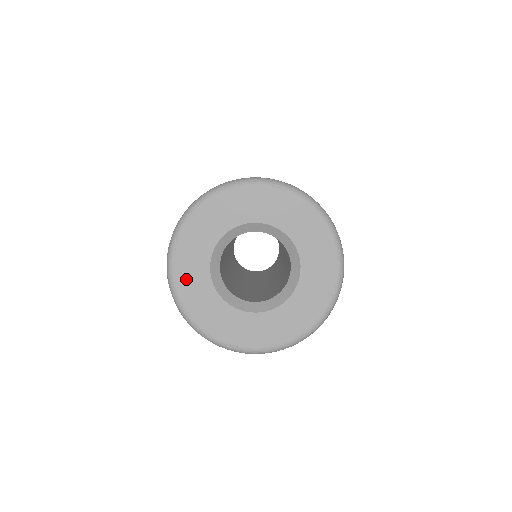
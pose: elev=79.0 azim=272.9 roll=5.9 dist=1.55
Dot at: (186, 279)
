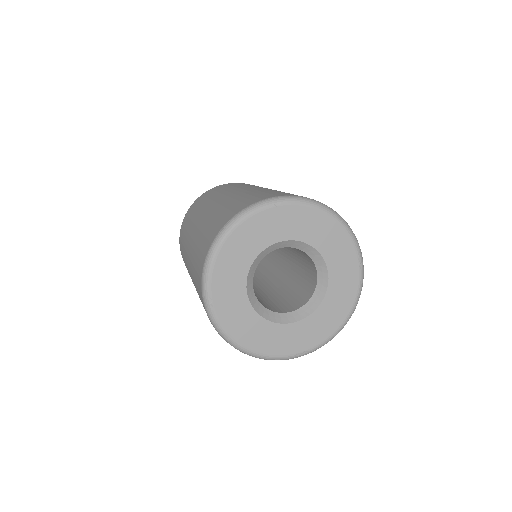
Dot at: (236, 326)
